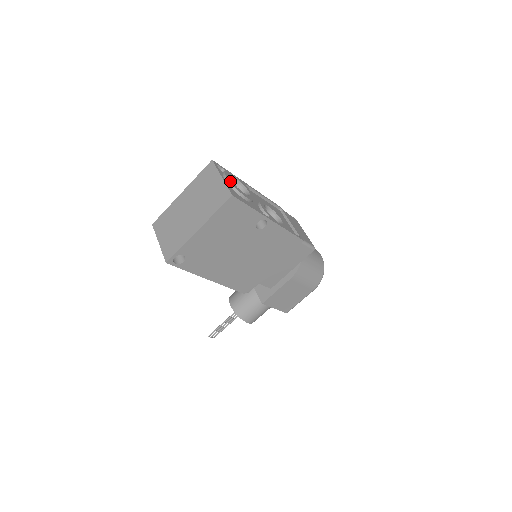
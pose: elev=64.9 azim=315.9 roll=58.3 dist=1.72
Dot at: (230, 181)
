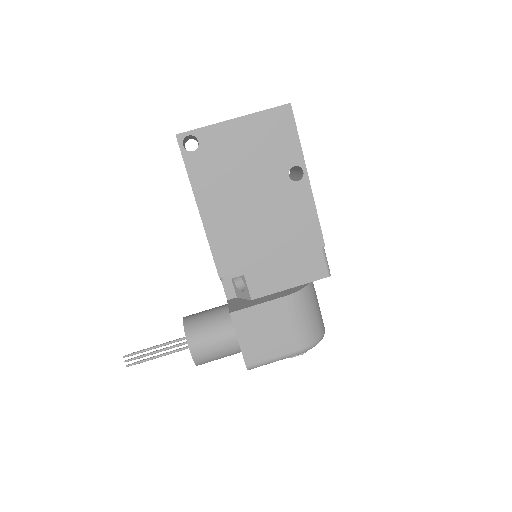
Dot at: occluded
